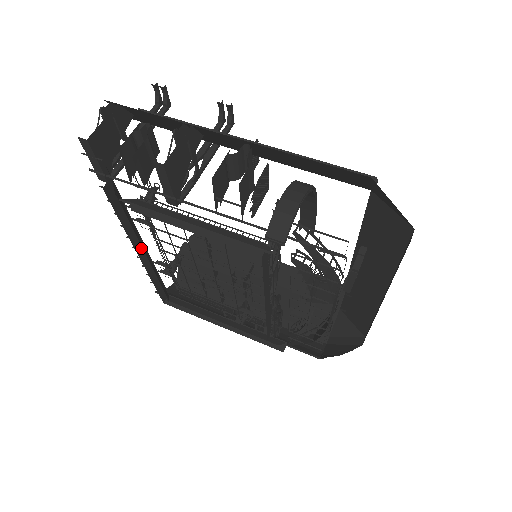
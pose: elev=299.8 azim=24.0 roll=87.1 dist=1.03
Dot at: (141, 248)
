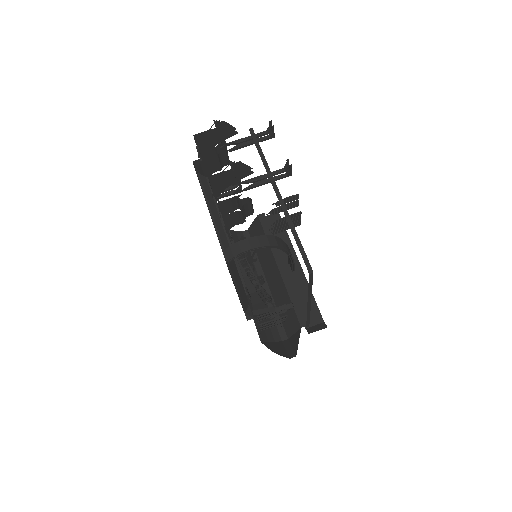
Dot at: occluded
